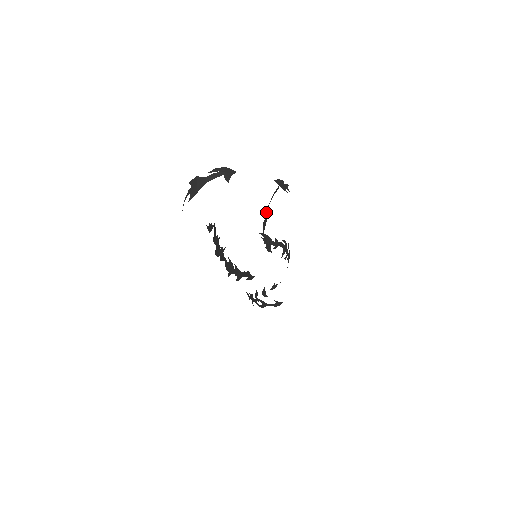
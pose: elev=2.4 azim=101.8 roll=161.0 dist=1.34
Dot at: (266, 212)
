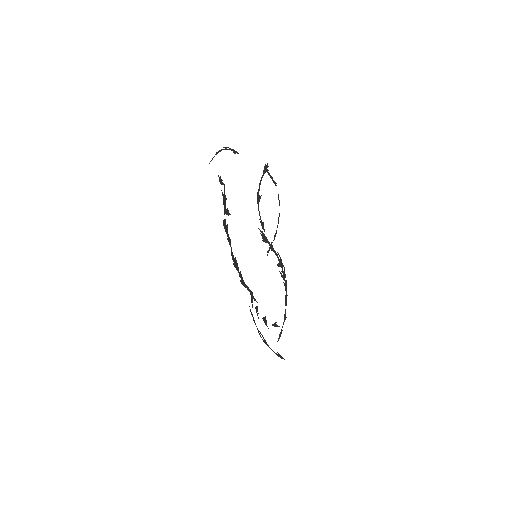
Dot at: (259, 186)
